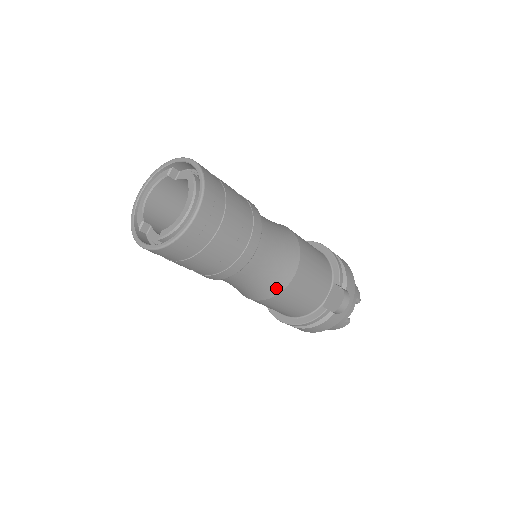
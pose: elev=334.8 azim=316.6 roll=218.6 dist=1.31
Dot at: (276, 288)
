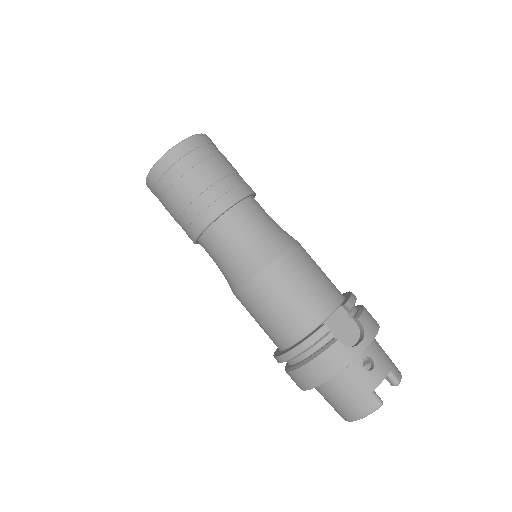
Dot at: (258, 262)
